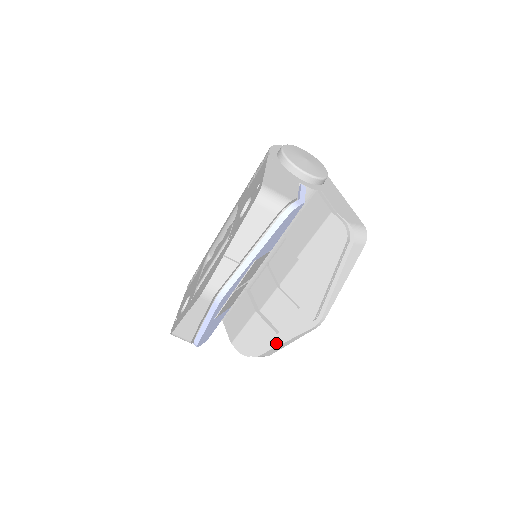
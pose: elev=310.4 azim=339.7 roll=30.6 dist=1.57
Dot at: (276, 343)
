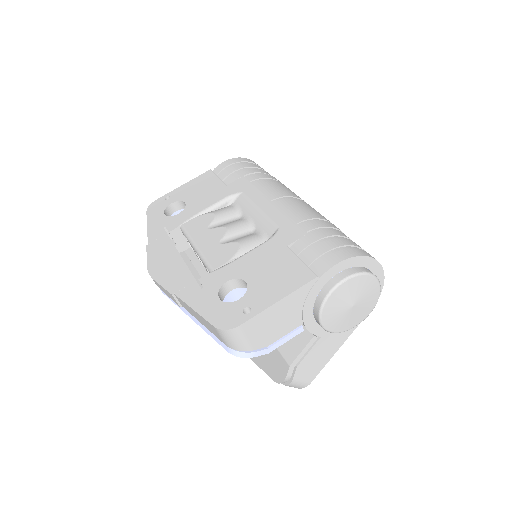
Dot at: occluded
